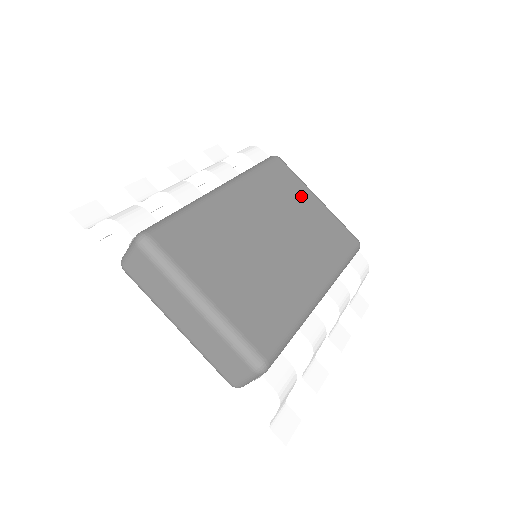
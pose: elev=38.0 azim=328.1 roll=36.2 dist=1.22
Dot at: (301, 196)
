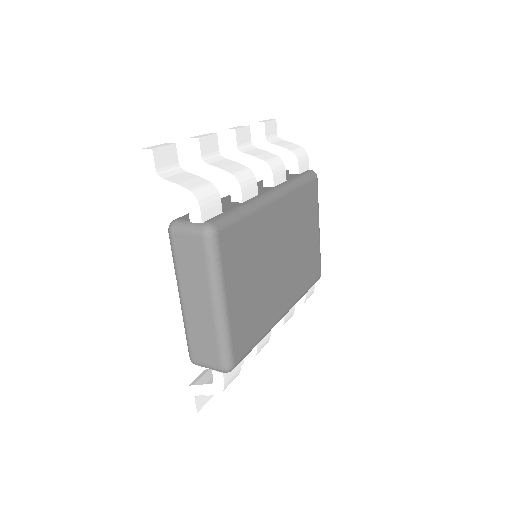
Dot at: (312, 222)
